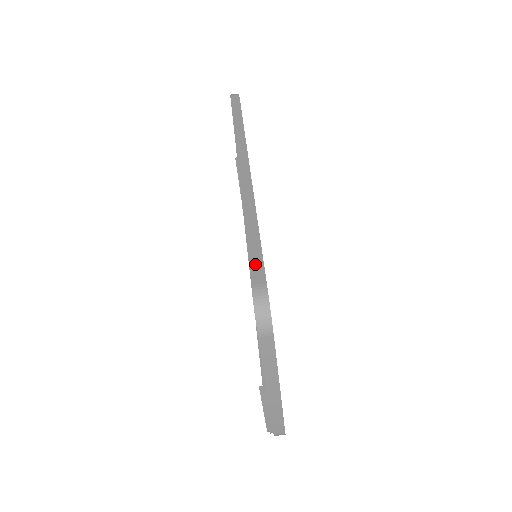
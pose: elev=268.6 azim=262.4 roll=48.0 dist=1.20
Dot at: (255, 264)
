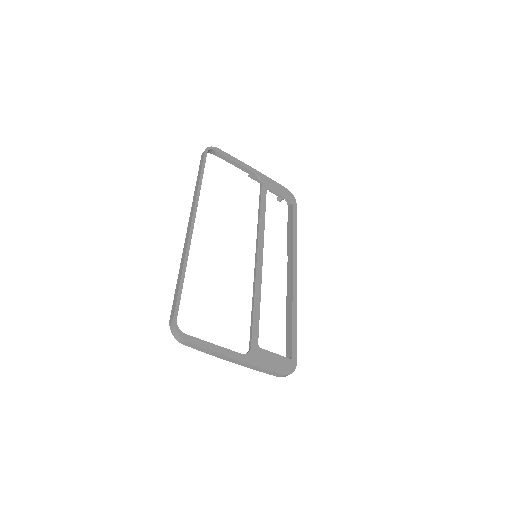
Dot at: (174, 304)
